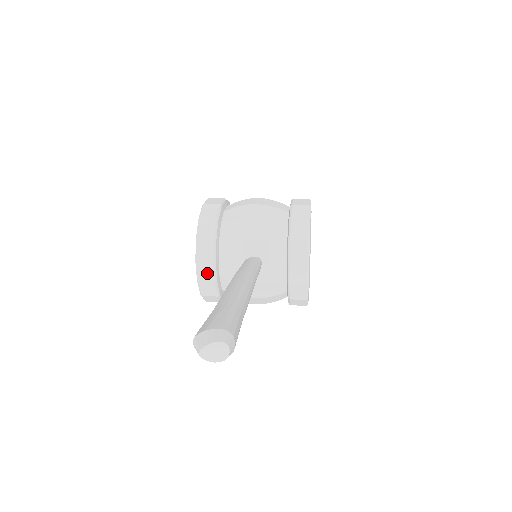
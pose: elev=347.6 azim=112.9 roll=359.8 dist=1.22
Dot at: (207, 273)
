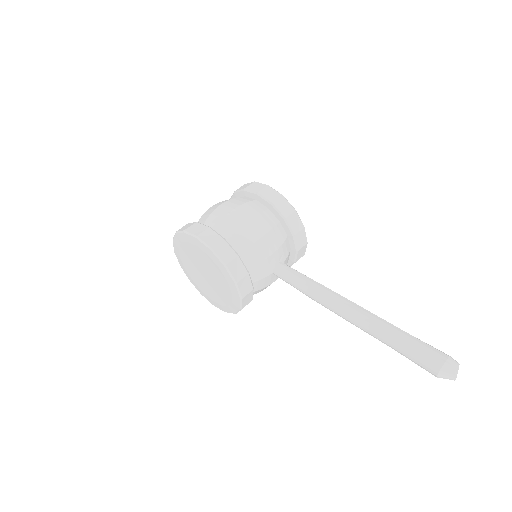
Dot at: (248, 299)
